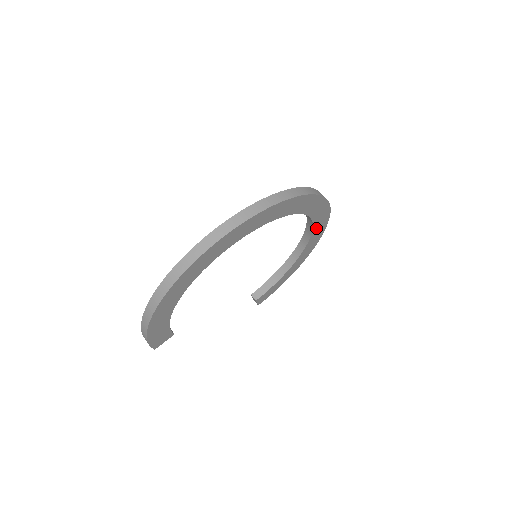
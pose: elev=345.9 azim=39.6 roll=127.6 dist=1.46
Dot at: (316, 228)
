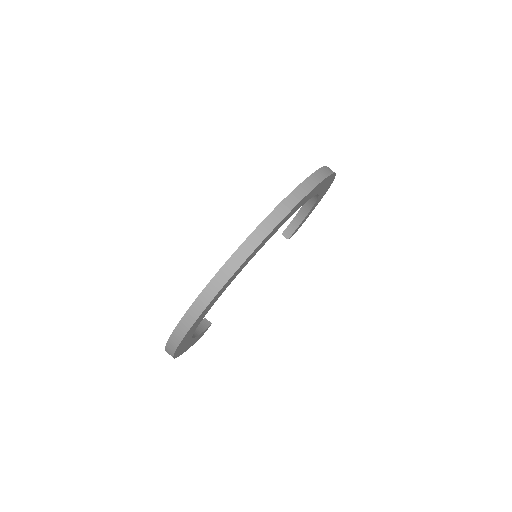
Dot at: (320, 189)
